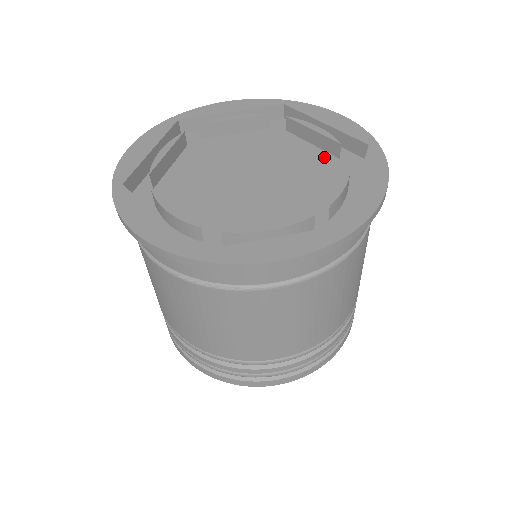
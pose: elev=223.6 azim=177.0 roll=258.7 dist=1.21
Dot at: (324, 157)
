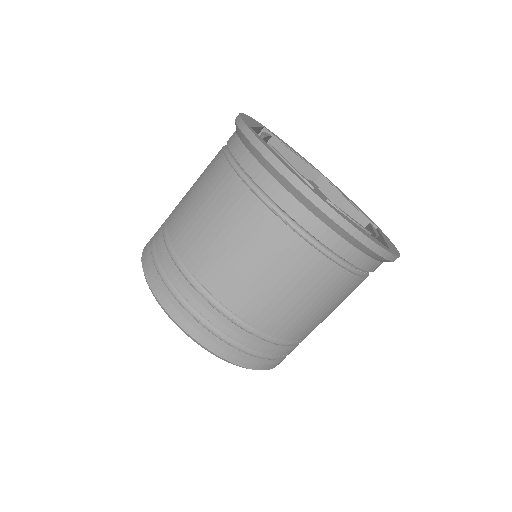
Dot at: occluded
